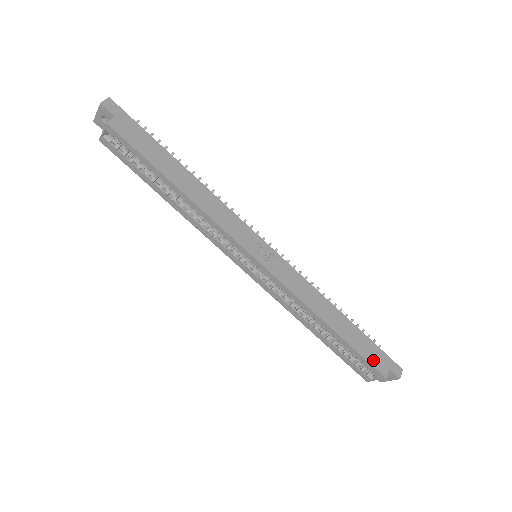
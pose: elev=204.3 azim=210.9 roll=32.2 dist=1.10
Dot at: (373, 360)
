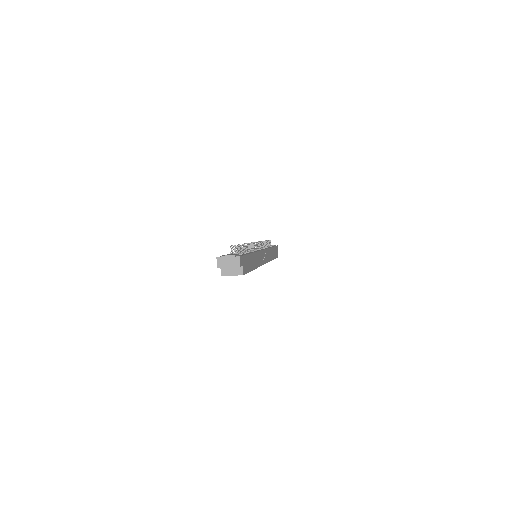
Dot at: (276, 255)
